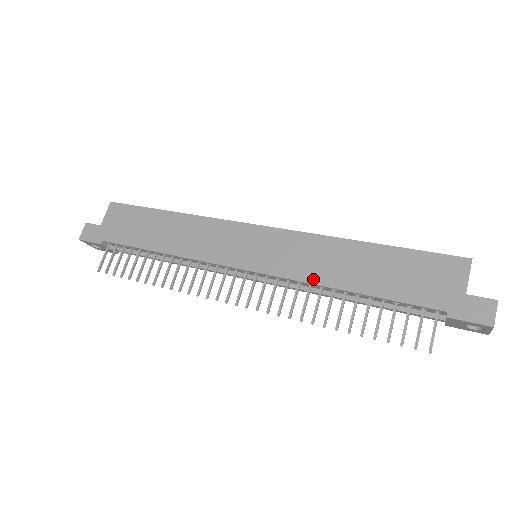
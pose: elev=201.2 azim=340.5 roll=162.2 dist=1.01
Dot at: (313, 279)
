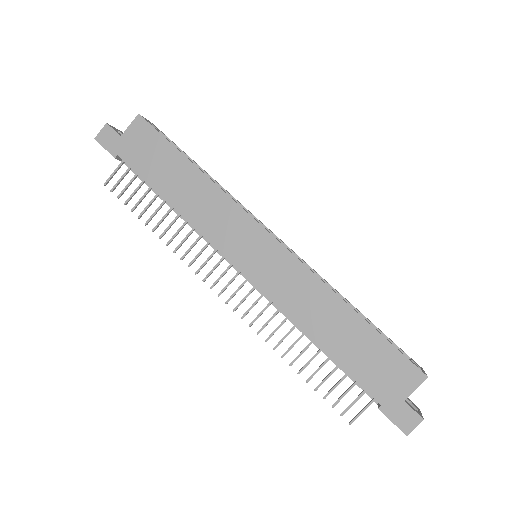
Dot at: (293, 315)
